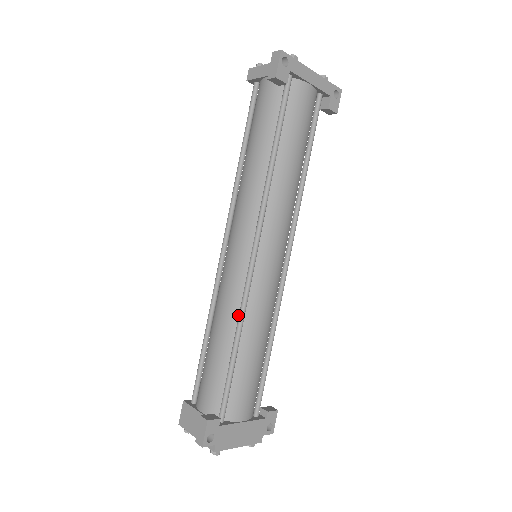
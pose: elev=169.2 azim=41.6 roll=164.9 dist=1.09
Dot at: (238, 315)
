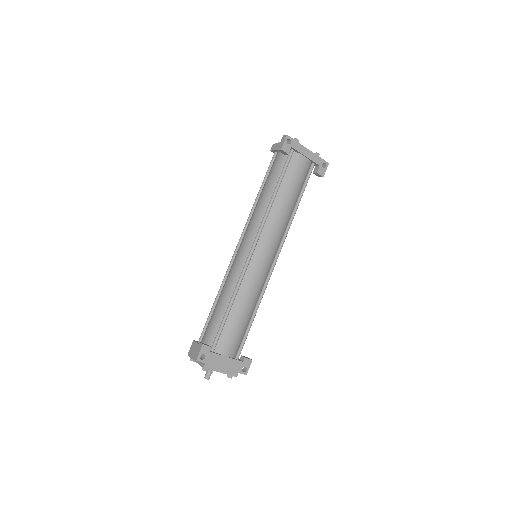
Dot at: (236, 287)
